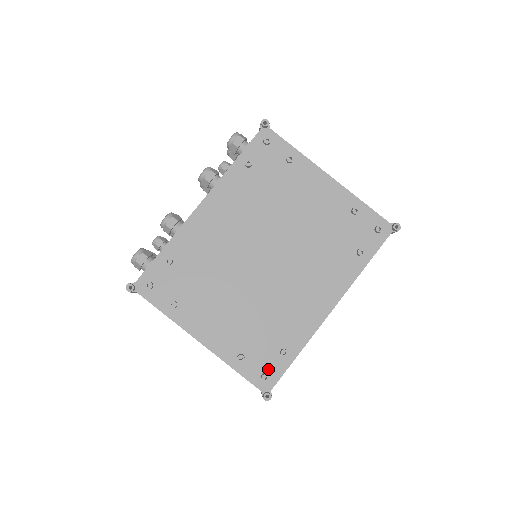
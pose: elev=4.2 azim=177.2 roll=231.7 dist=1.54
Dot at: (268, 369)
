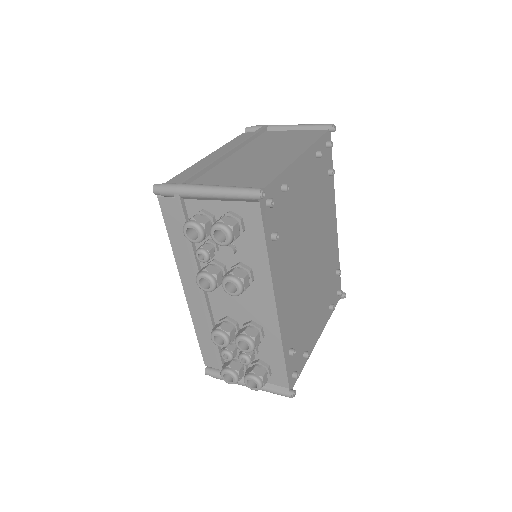
Dot at: (337, 288)
